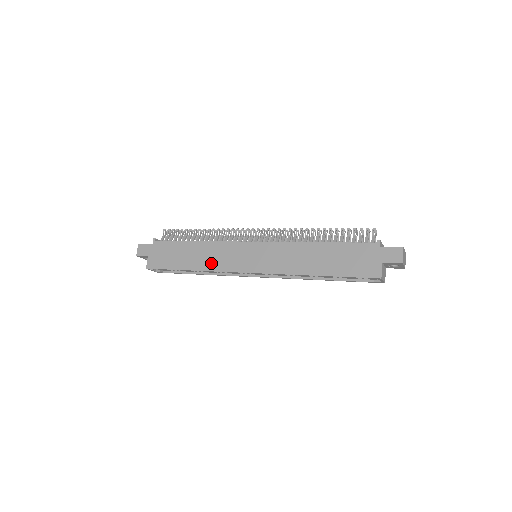
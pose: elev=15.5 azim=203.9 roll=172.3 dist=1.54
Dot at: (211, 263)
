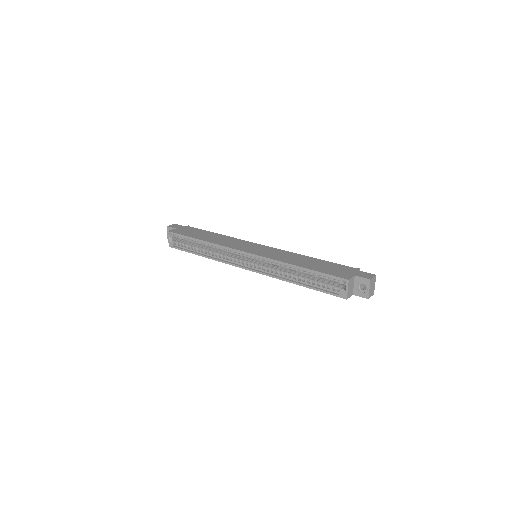
Dot at: (221, 242)
